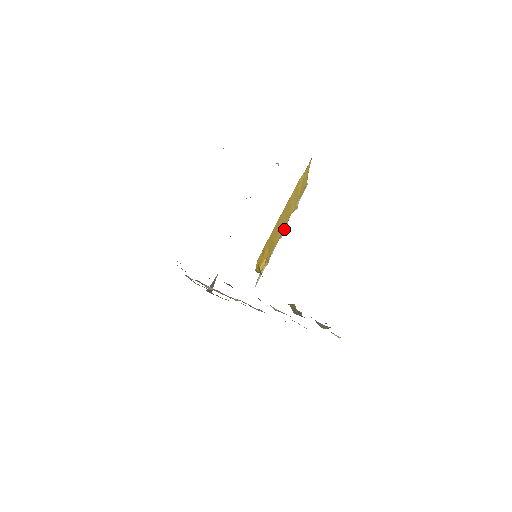
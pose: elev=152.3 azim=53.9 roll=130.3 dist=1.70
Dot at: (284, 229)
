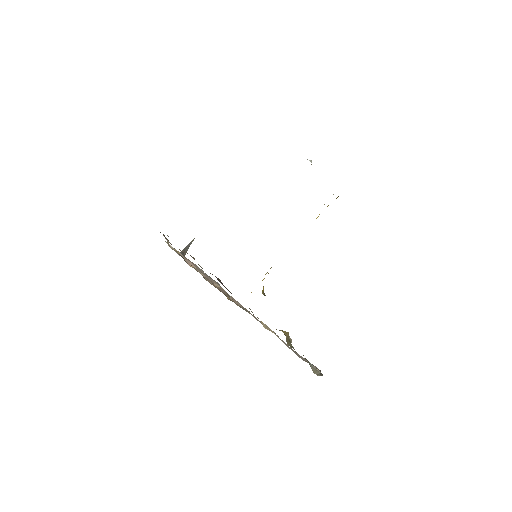
Dot at: occluded
